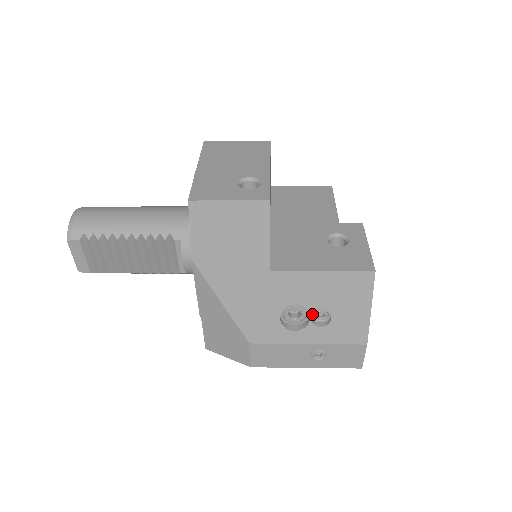
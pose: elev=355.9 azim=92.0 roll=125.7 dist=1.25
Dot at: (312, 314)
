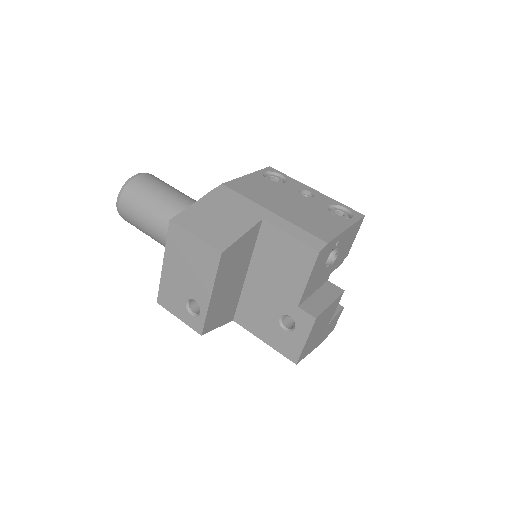
Dot at: occluded
